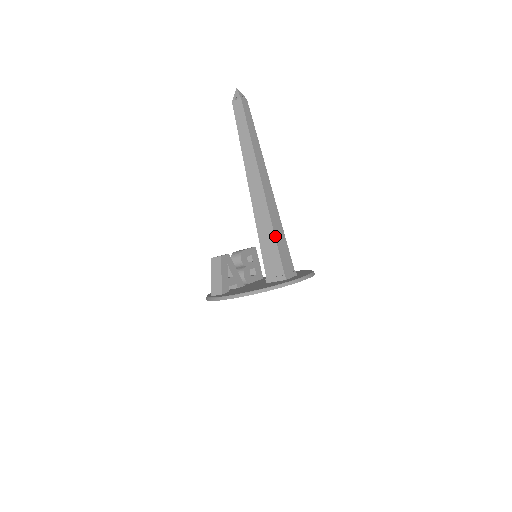
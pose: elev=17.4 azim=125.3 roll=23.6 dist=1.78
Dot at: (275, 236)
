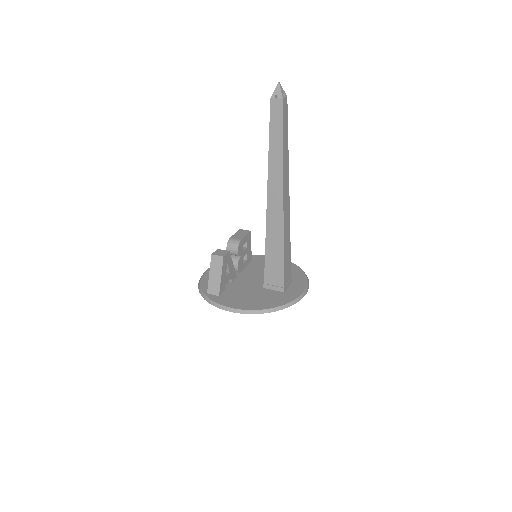
Dot at: (284, 252)
